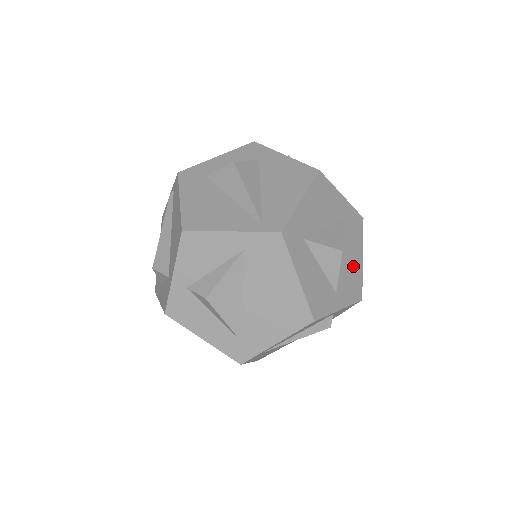
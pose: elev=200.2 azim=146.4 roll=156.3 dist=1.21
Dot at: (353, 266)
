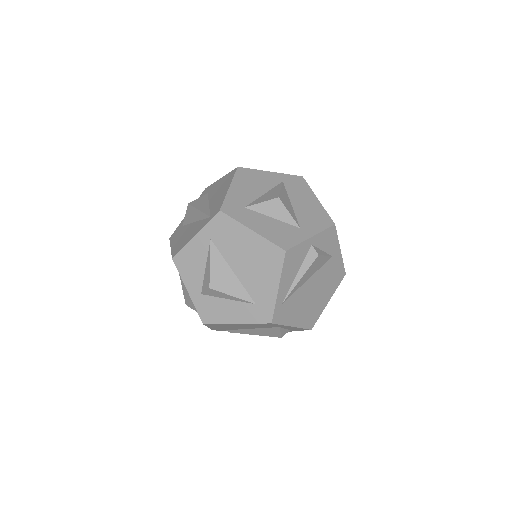
Dot at: (310, 207)
